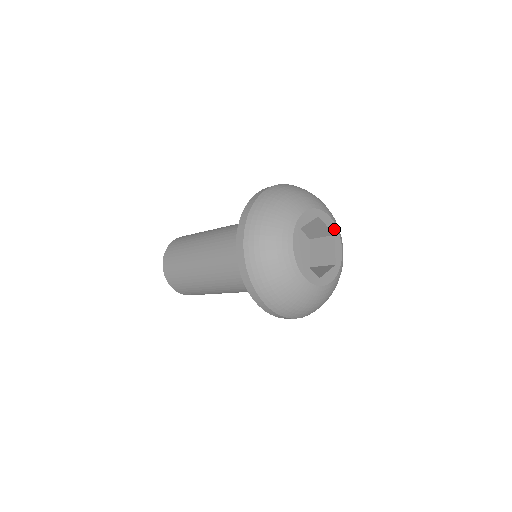
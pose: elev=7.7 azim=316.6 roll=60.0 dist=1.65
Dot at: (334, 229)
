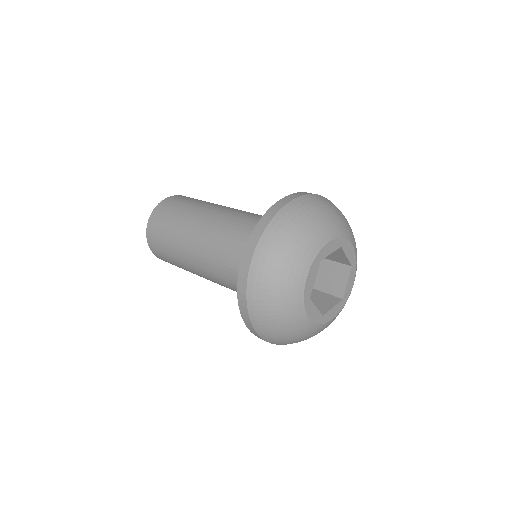
Dot at: (338, 243)
